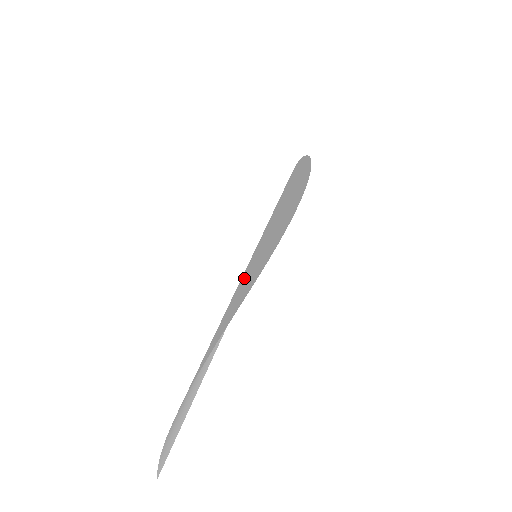
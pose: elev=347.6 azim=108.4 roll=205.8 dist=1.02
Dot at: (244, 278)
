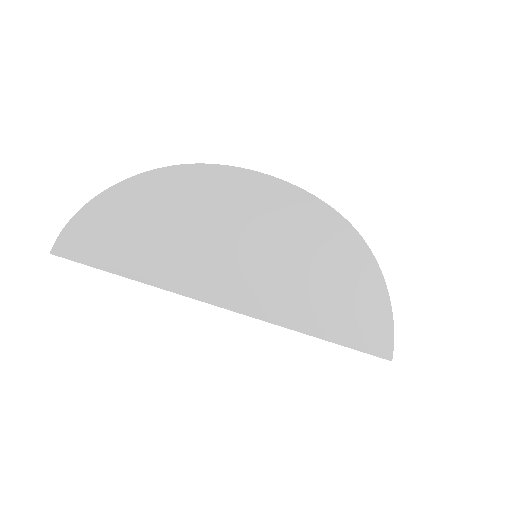
Dot at: (209, 207)
